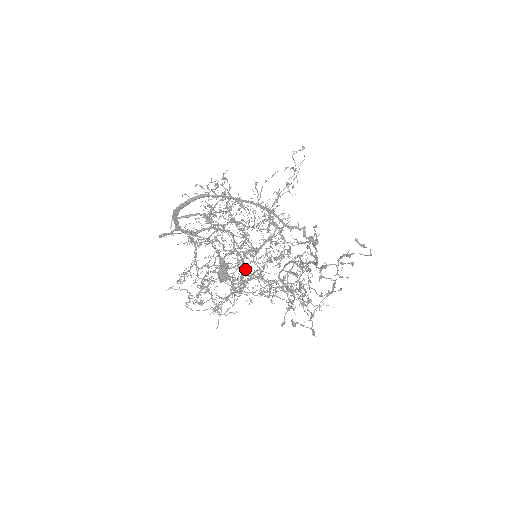
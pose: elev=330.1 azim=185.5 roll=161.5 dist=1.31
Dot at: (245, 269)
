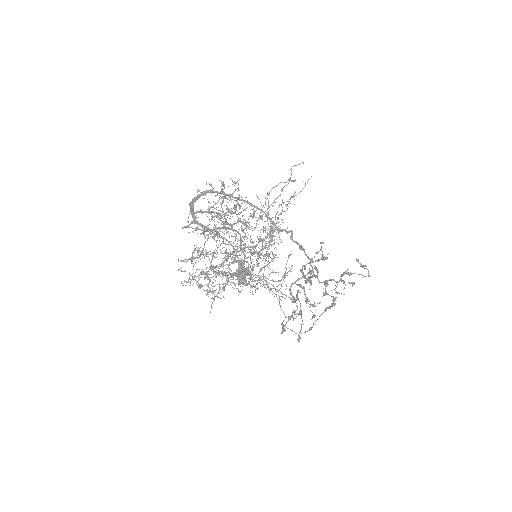
Dot at: (242, 264)
